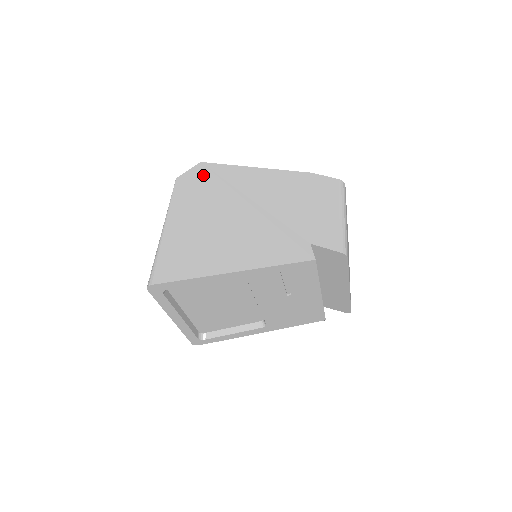
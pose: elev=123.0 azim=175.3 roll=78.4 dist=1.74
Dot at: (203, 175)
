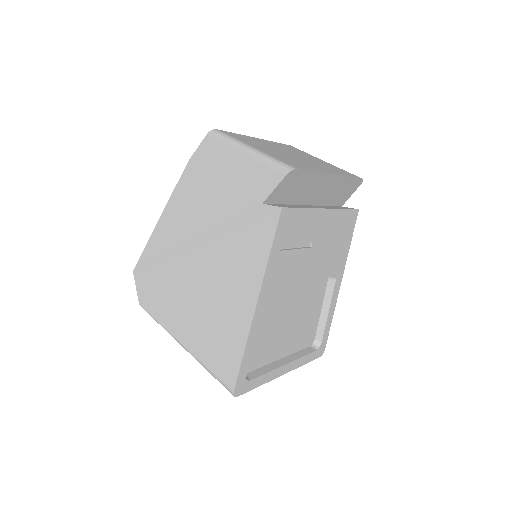
Dot at: (146, 276)
